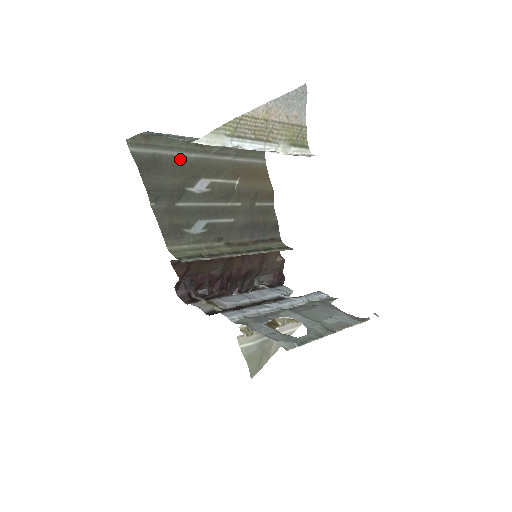
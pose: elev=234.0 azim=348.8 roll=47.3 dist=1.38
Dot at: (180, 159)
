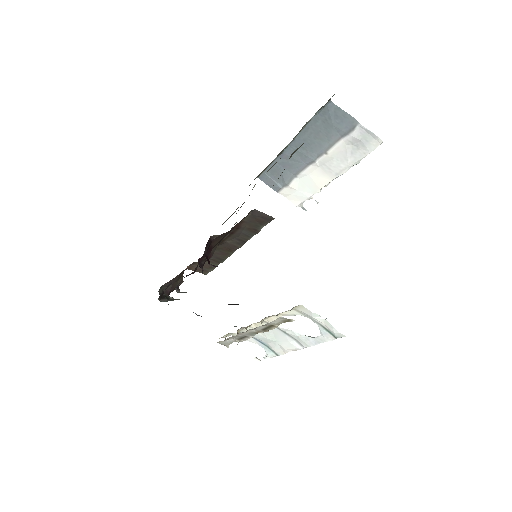
Dot at: occluded
